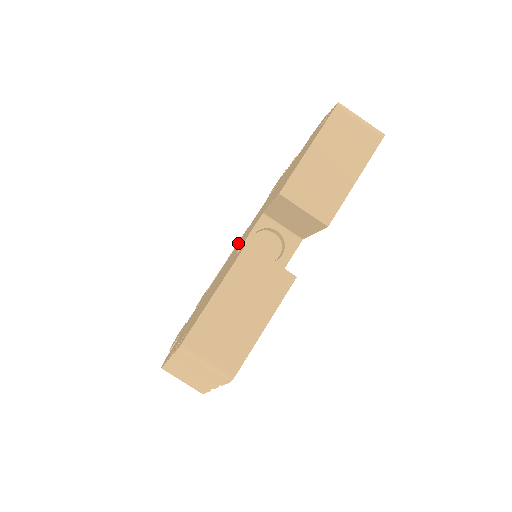
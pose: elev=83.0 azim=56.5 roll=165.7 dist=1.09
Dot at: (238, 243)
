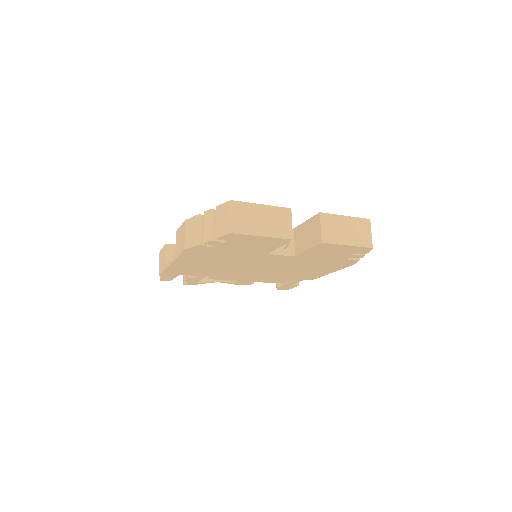
Dot at: occluded
